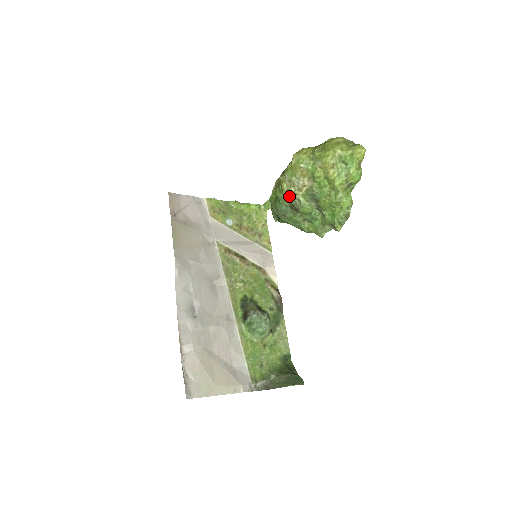
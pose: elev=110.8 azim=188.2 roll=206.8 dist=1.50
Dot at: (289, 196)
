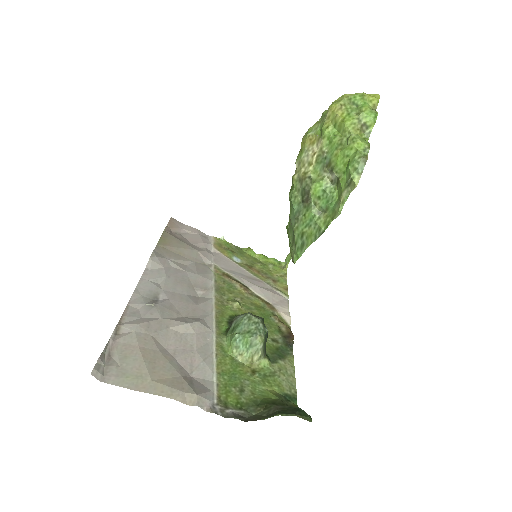
Dot at: (299, 182)
